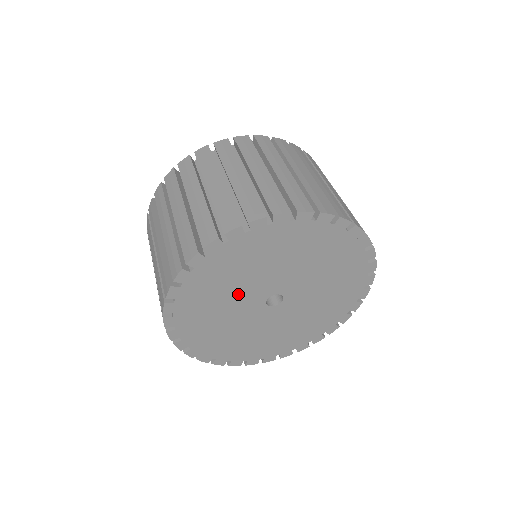
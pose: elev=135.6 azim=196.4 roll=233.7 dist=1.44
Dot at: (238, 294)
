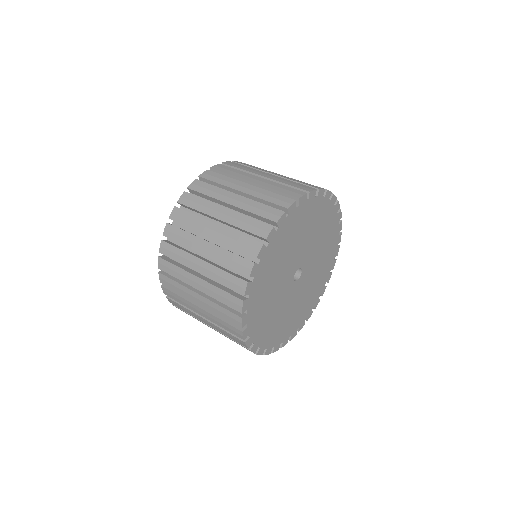
Dot at: (290, 257)
